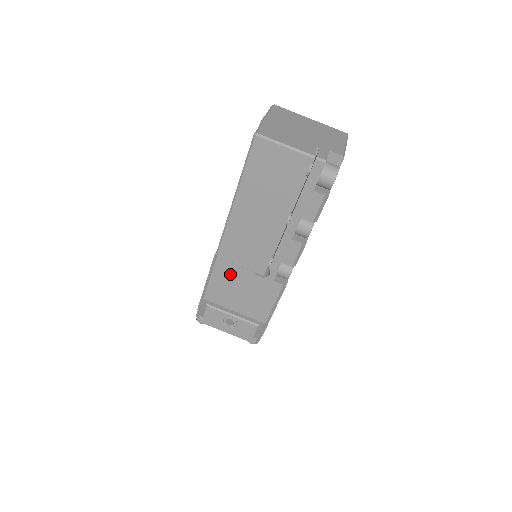
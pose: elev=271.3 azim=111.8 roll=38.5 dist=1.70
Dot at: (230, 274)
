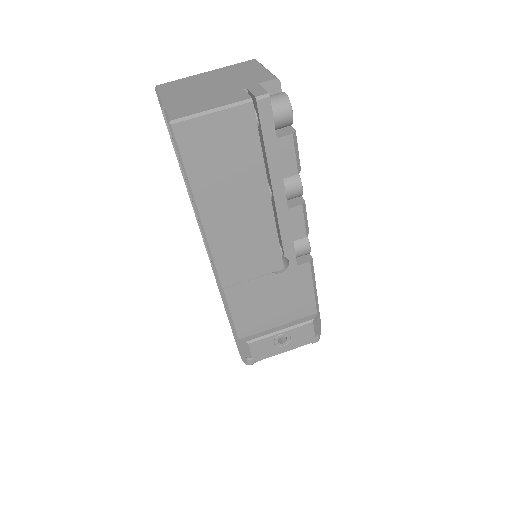
Dot at: (248, 294)
